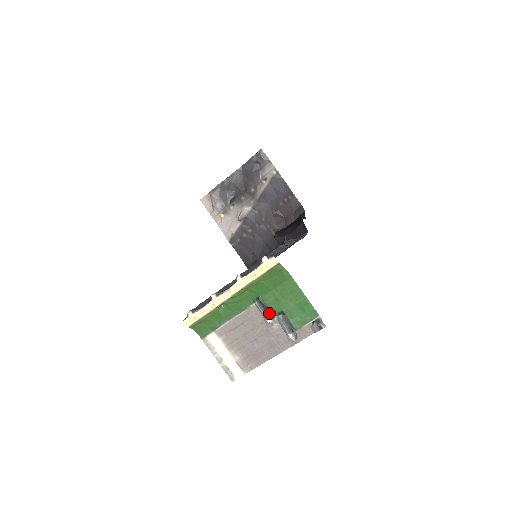
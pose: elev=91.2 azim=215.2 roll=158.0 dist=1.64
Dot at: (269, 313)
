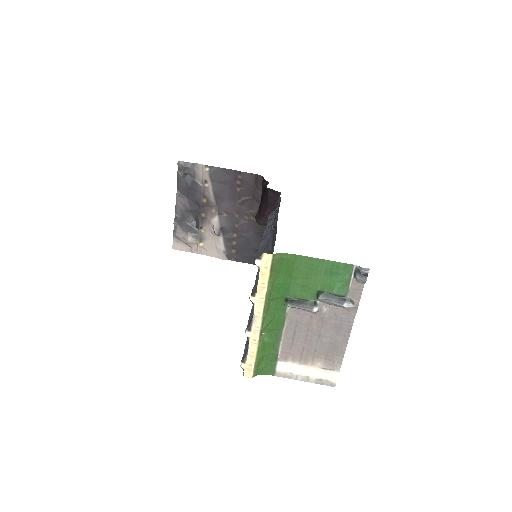
Dot at: (308, 303)
